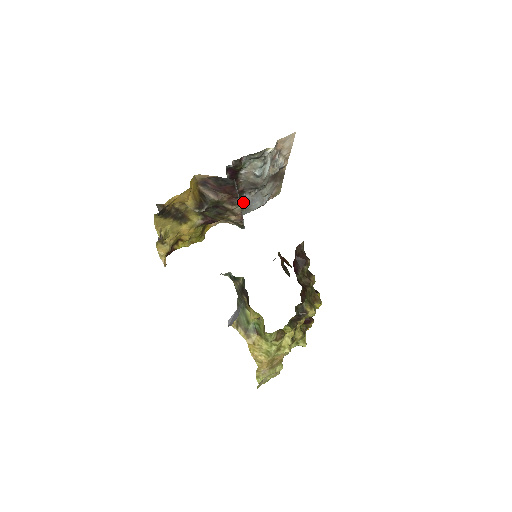
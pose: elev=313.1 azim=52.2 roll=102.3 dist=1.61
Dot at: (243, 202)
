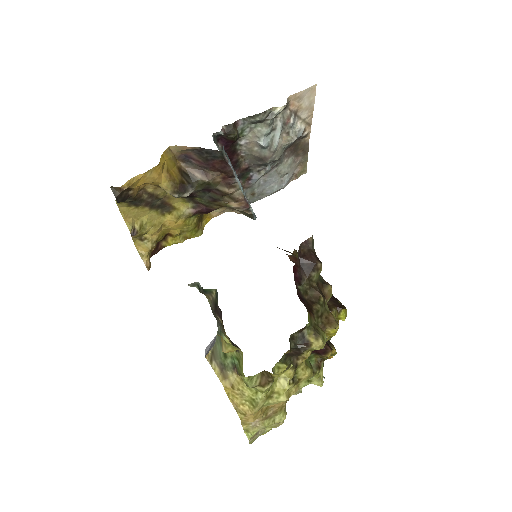
Dot at: (252, 184)
